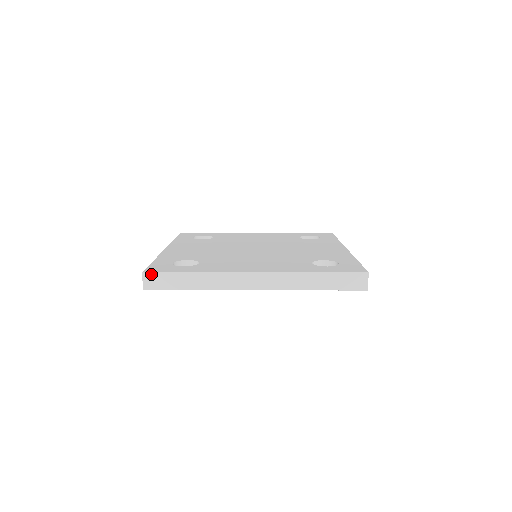
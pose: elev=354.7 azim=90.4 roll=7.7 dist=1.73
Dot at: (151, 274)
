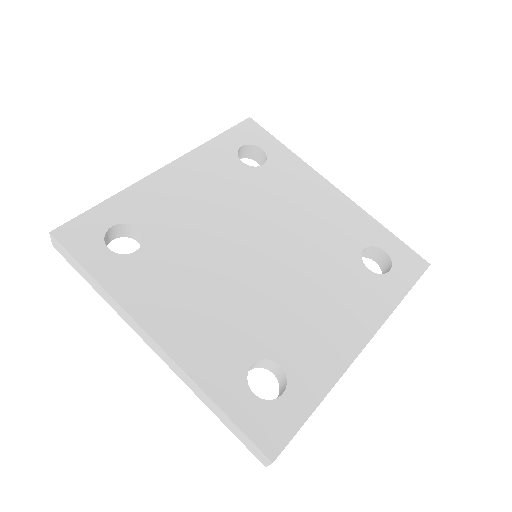
Dot at: occluded
